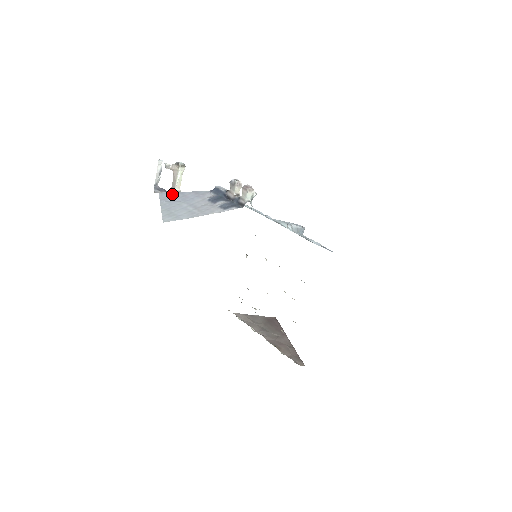
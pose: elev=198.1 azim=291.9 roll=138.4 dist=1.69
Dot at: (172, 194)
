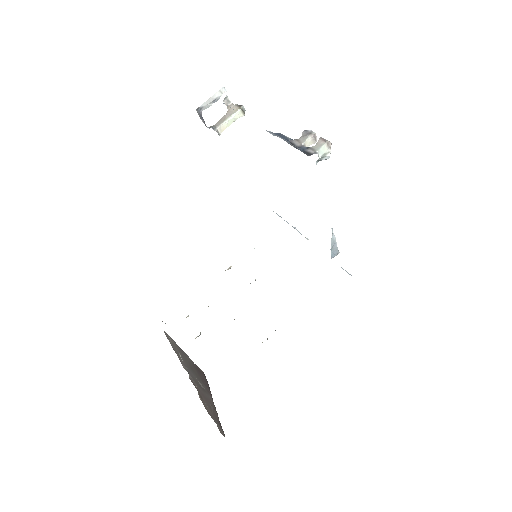
Dot at: occluded
